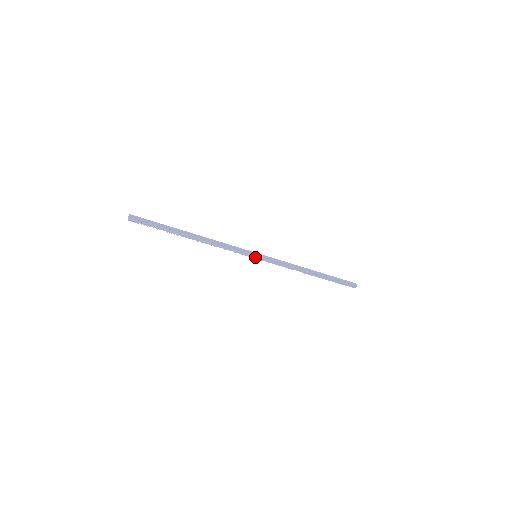
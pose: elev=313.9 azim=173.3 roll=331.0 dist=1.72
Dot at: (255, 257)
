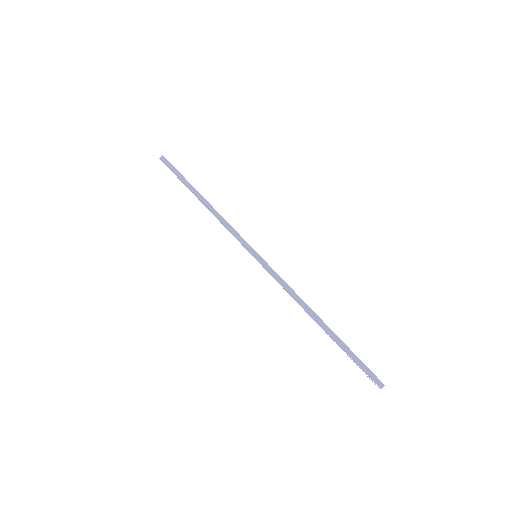
Dot at: (254, 256)
